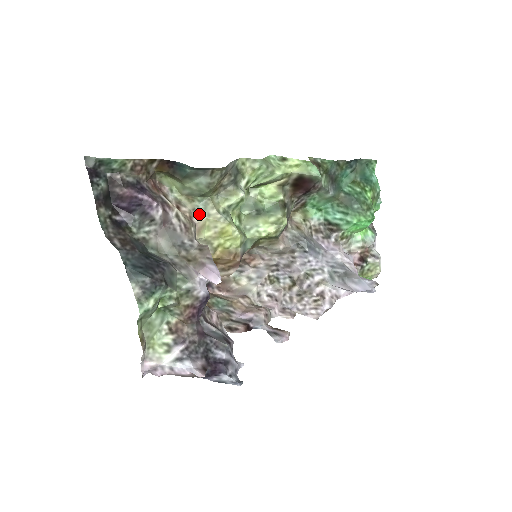
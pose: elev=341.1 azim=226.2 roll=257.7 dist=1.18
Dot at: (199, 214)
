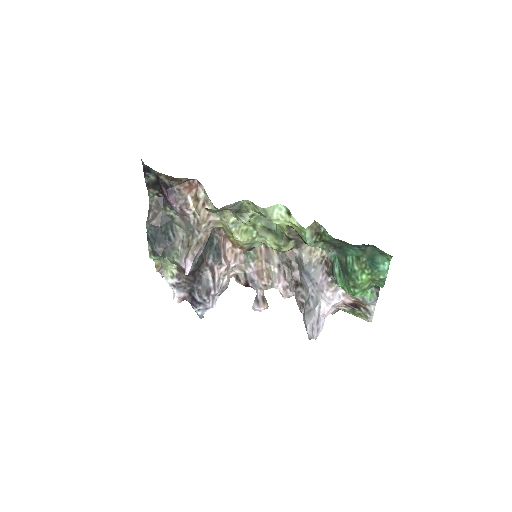
Dot at: (216, 215)
